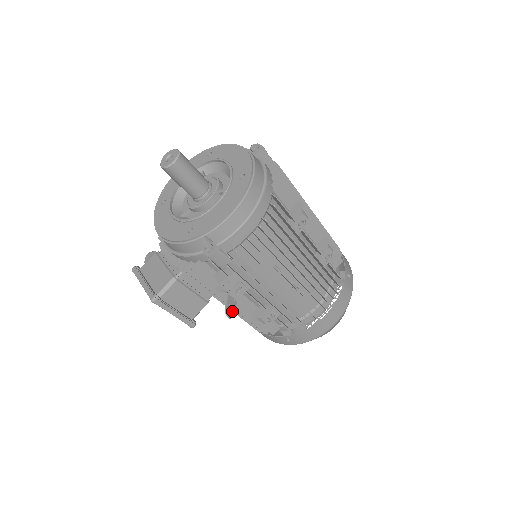
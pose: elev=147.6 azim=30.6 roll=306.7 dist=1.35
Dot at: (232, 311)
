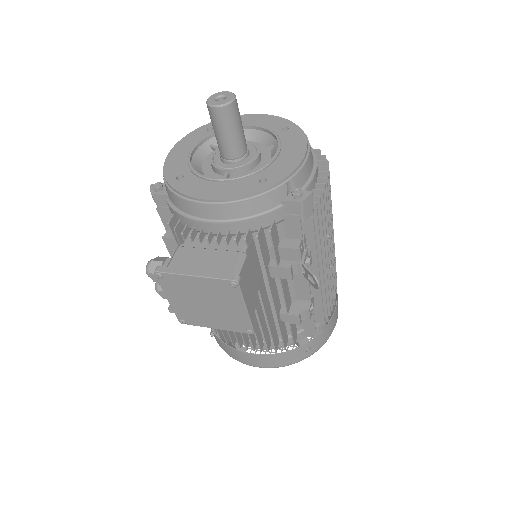
Dot at: (313, 282)
